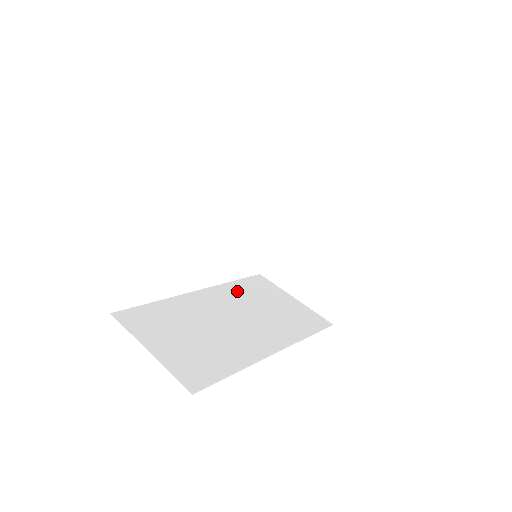
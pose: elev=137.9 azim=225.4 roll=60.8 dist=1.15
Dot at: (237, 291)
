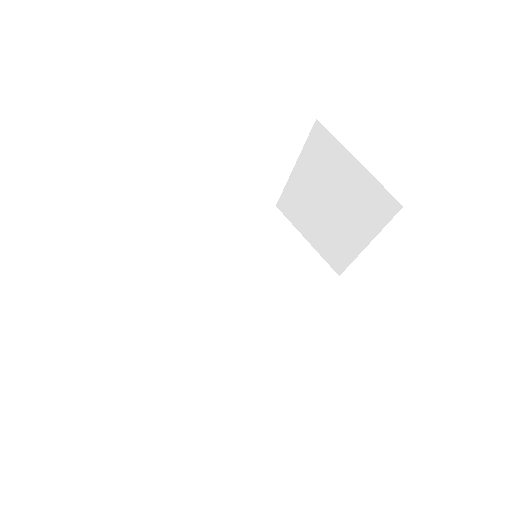
Dot at: (248, 241)
